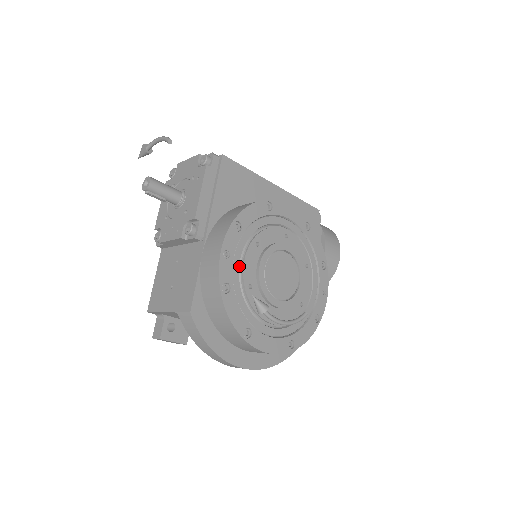
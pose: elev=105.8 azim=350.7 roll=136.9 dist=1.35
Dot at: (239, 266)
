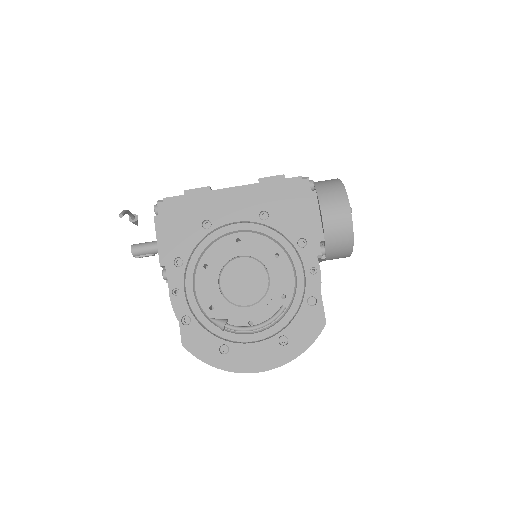
Dot at: (195, 294)
